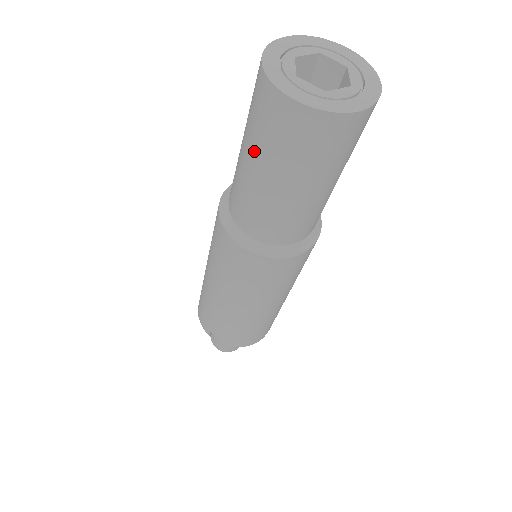
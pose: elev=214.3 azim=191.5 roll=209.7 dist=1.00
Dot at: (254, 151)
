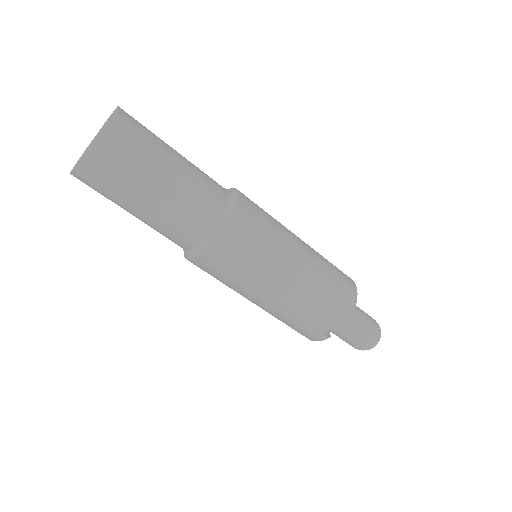
Dot at: (125, 203)
